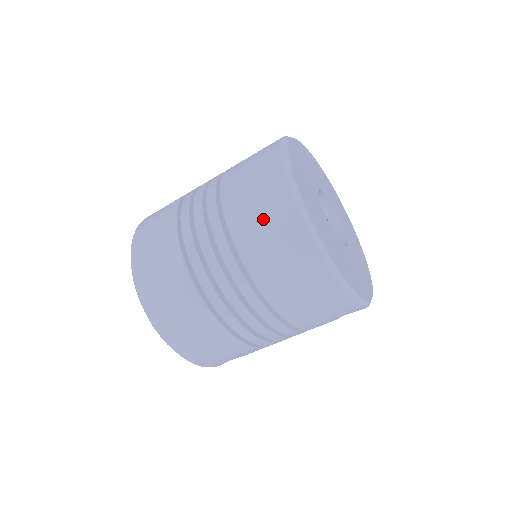
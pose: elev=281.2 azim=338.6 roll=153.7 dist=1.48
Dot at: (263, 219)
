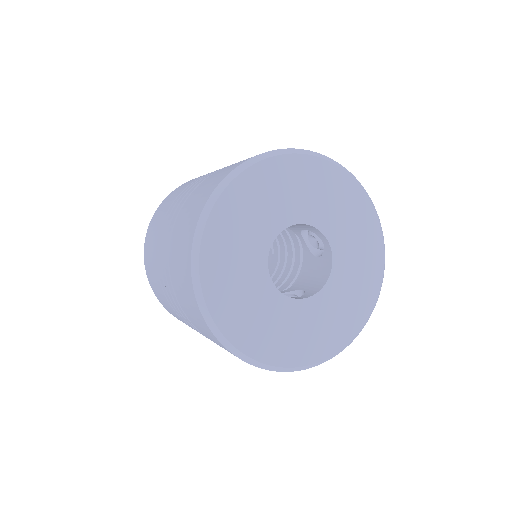
Dot at: (179, 256)
